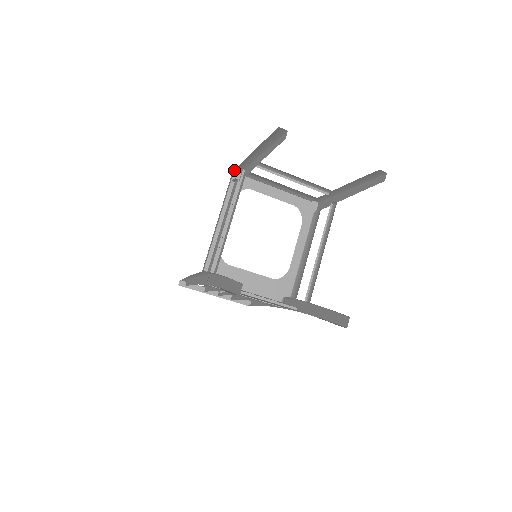
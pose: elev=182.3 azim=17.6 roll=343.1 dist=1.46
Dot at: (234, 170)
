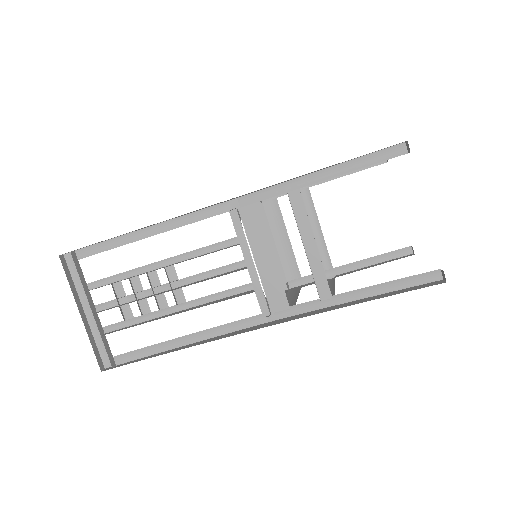
Dot at: occluded
